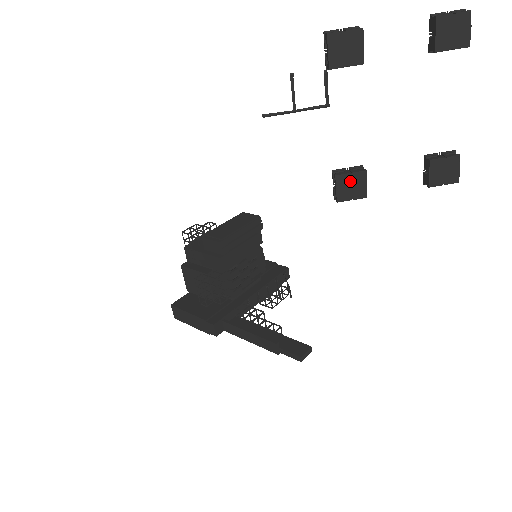
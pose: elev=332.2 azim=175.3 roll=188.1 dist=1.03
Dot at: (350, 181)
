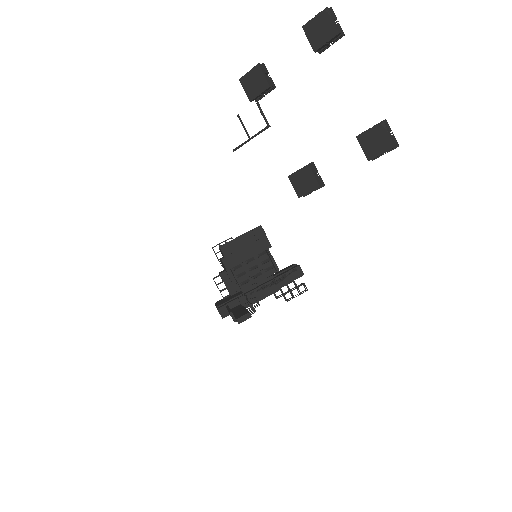
Dot at: (300, 177)
